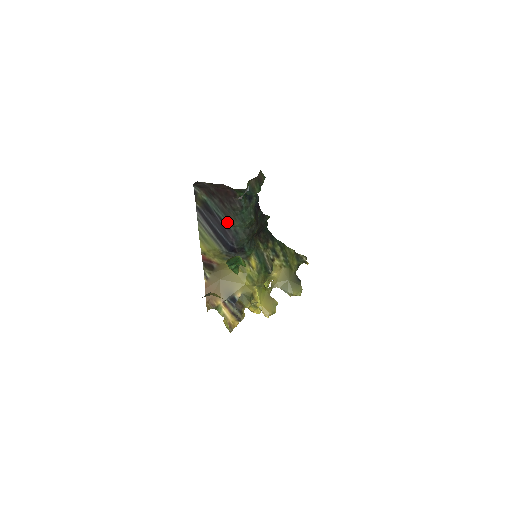
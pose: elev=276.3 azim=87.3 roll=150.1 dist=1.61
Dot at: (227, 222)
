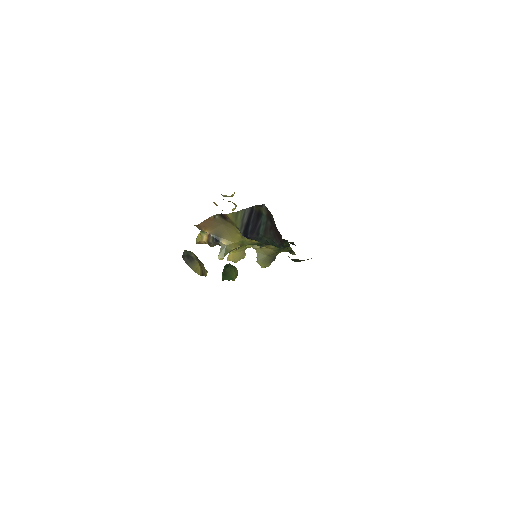
Dot at: (261, 232)
